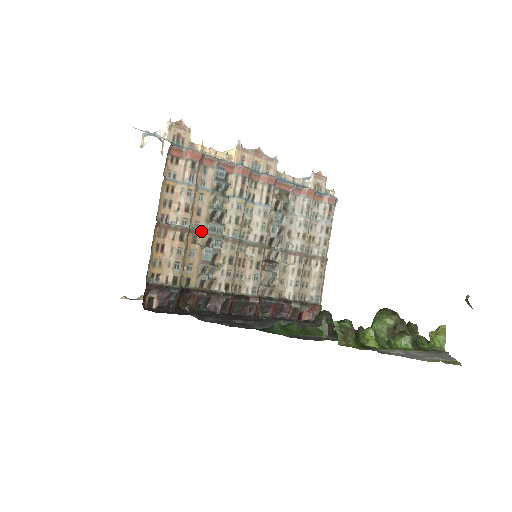
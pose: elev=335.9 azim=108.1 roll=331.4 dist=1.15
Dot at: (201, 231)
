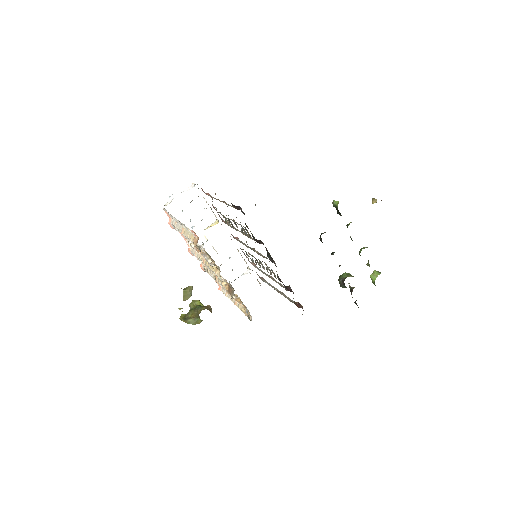
Dot at: occluded
